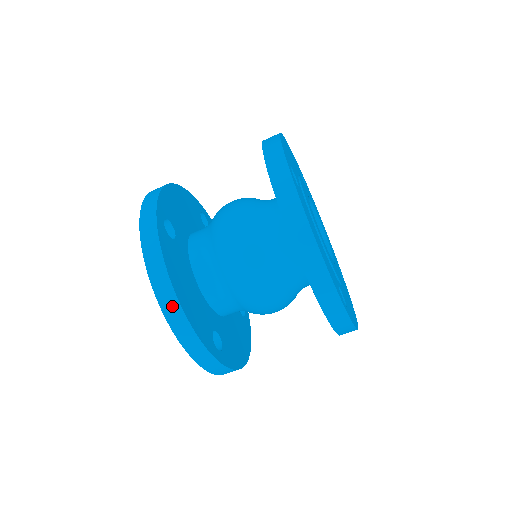
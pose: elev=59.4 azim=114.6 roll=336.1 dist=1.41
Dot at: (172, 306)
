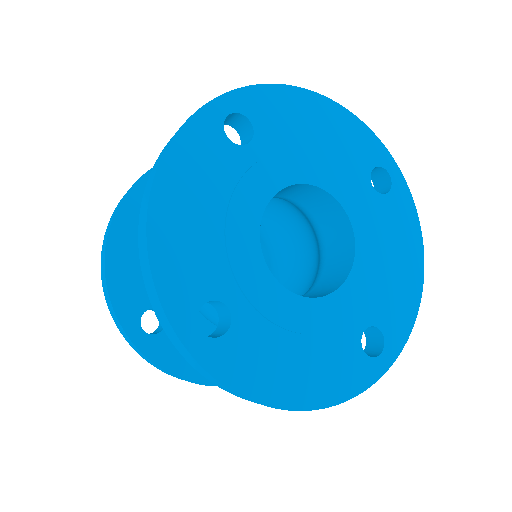
Dot at: occluded
